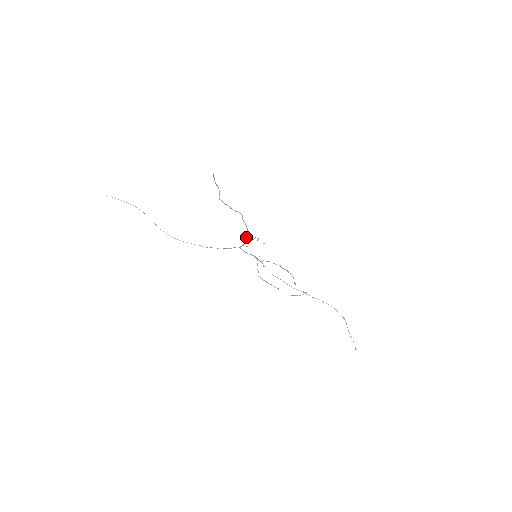
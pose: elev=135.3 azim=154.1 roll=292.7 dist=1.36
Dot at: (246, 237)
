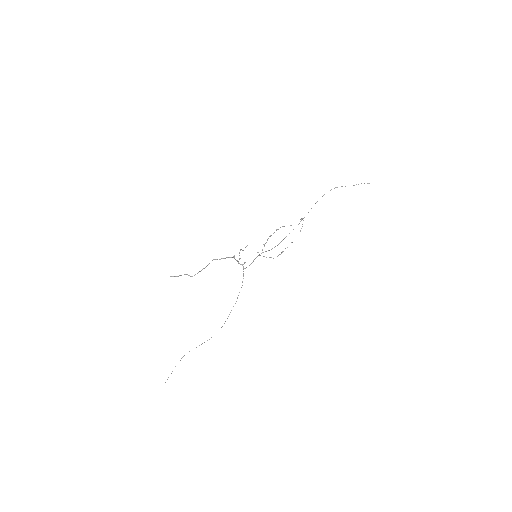
Dot at: occluded
